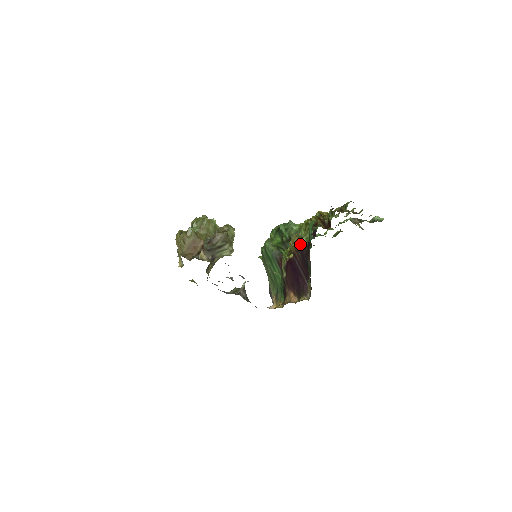
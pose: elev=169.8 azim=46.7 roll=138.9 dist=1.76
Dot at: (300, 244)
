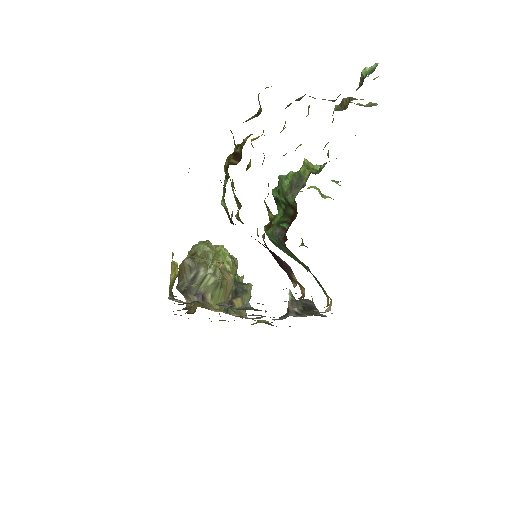
Dot at: (226, 212)
